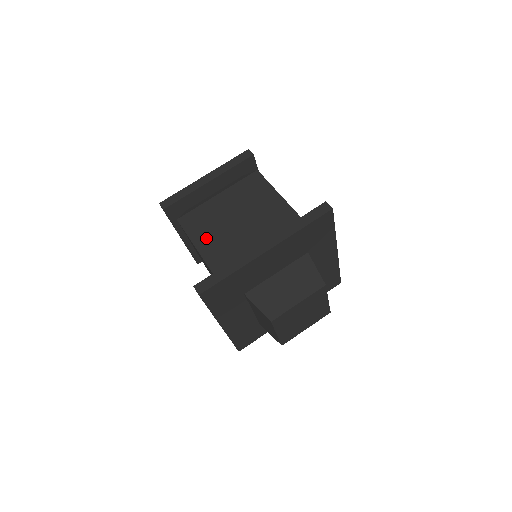
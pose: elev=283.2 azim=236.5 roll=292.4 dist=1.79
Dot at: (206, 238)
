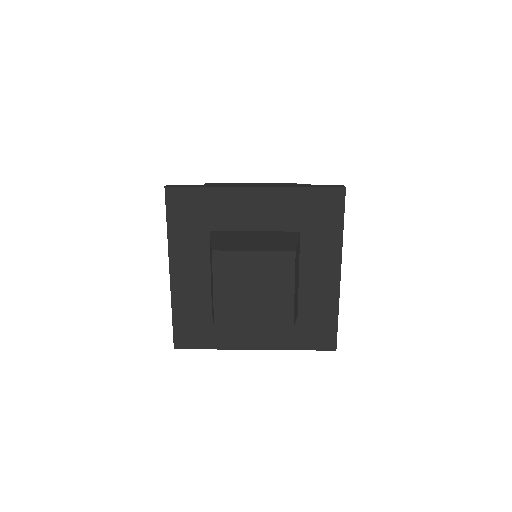
Dot at: occluded
